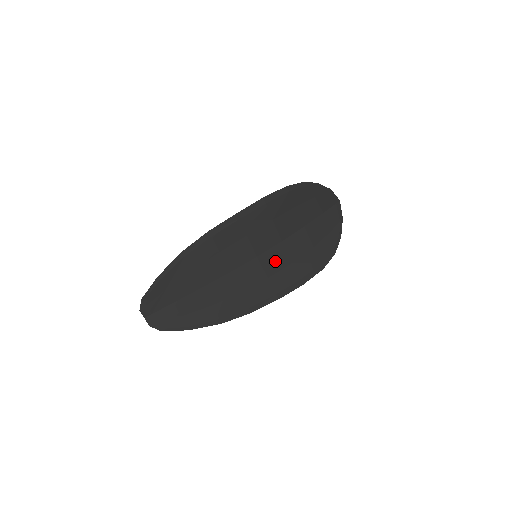
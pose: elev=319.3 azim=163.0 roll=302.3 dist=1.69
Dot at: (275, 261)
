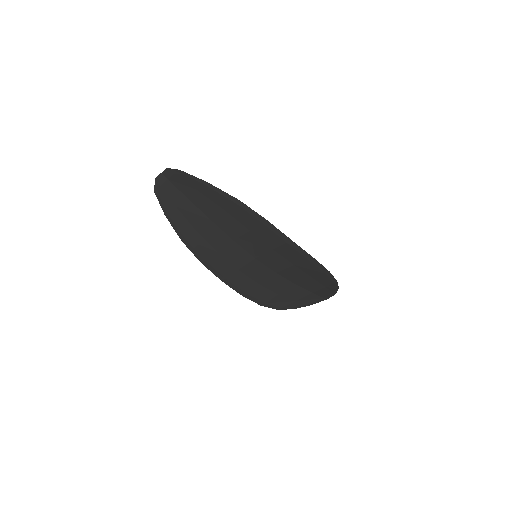
Dot at: (256, 272)
